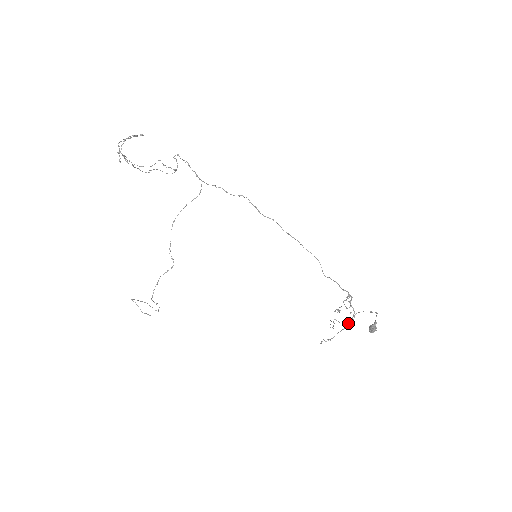
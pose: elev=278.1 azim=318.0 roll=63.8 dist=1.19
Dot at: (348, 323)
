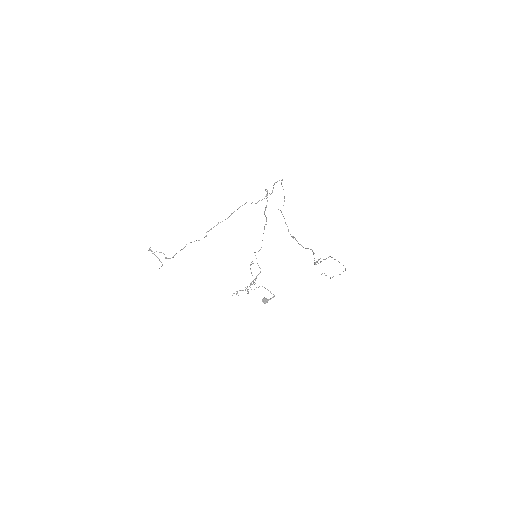
Dot at: occluded
